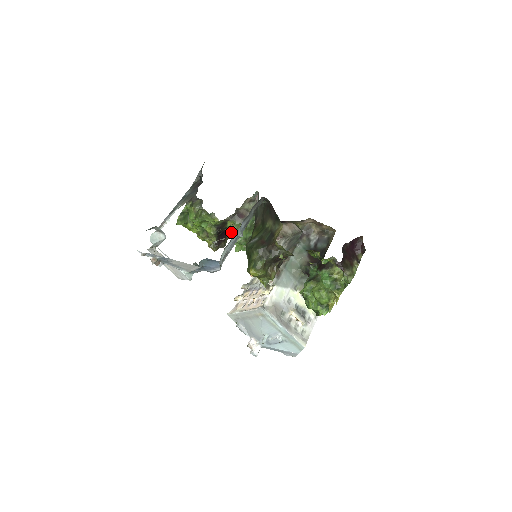
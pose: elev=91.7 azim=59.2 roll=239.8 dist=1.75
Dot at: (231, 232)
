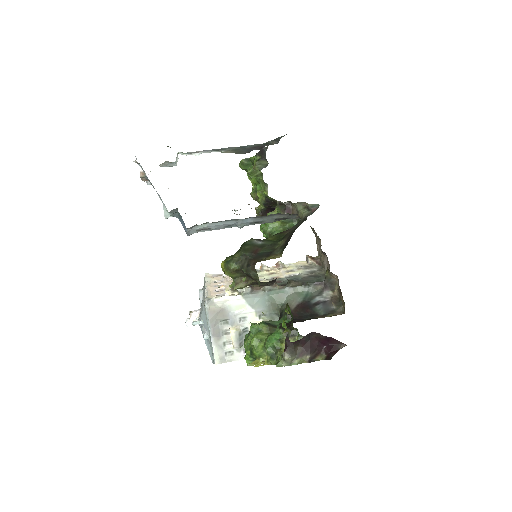
Dot at: occluded
